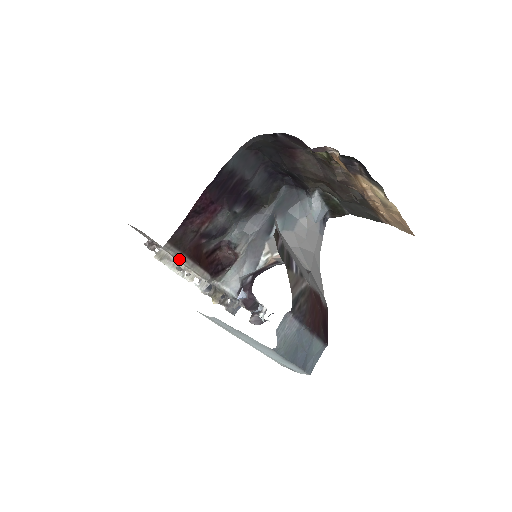
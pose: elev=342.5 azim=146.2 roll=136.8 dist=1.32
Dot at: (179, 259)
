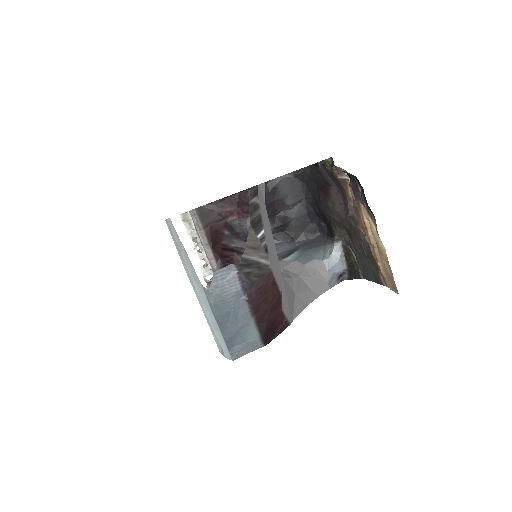
Dot at: (198, 231)
